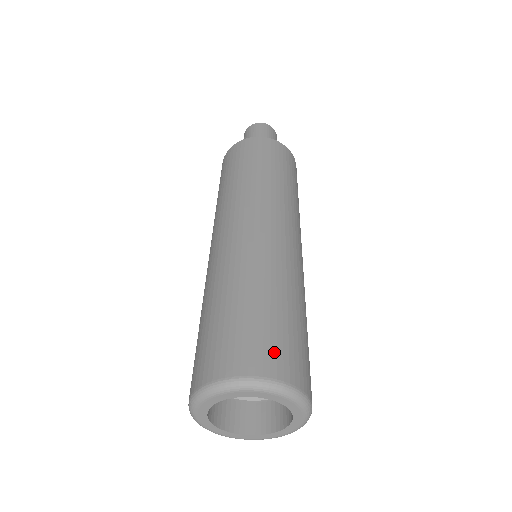
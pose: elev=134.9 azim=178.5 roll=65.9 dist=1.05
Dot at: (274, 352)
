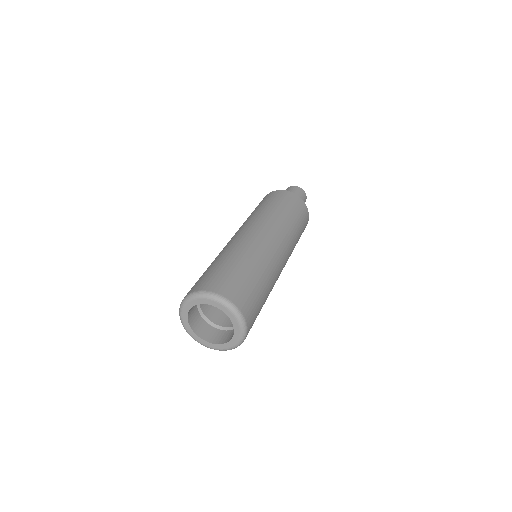
Dot at: (226, 284)
